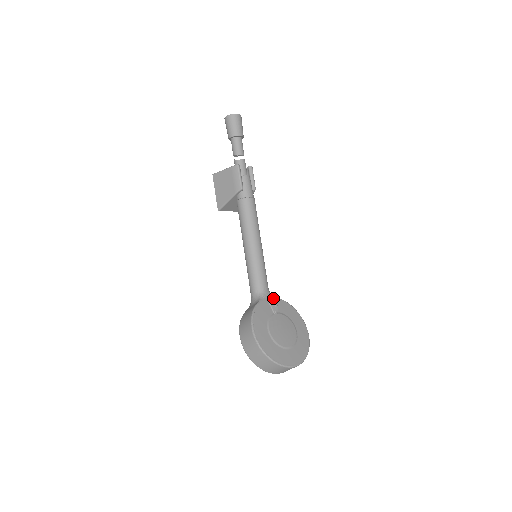
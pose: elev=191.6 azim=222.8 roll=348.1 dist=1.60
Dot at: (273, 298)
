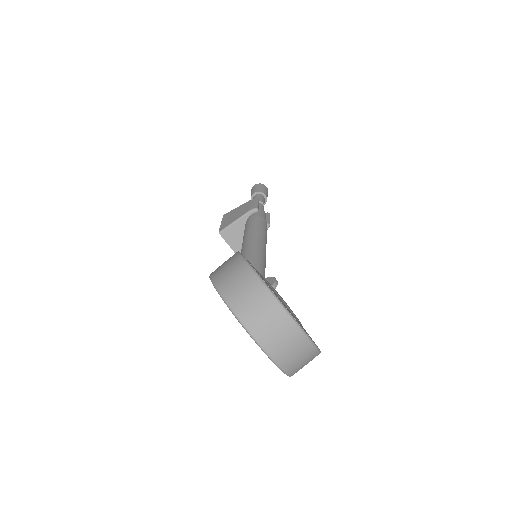
Dot at: occluded
